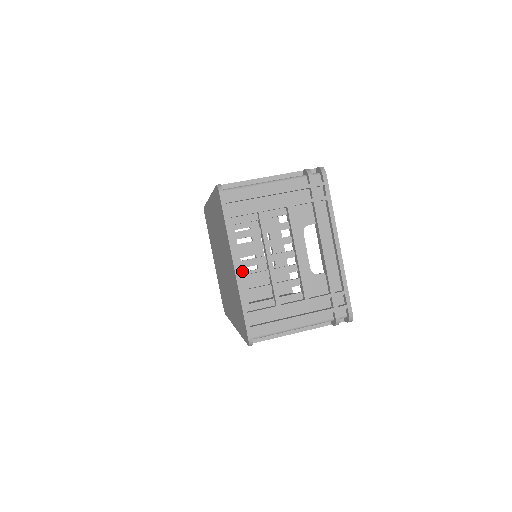
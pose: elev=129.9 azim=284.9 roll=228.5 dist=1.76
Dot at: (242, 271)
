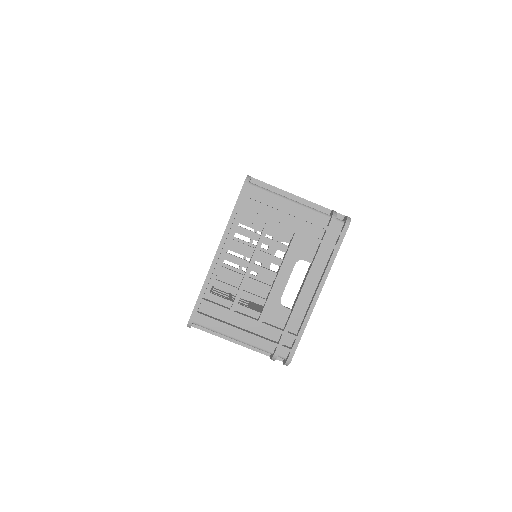
Dot at: (221, 261)
